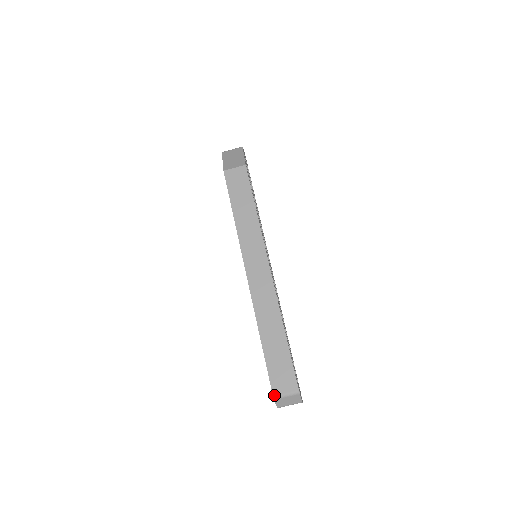
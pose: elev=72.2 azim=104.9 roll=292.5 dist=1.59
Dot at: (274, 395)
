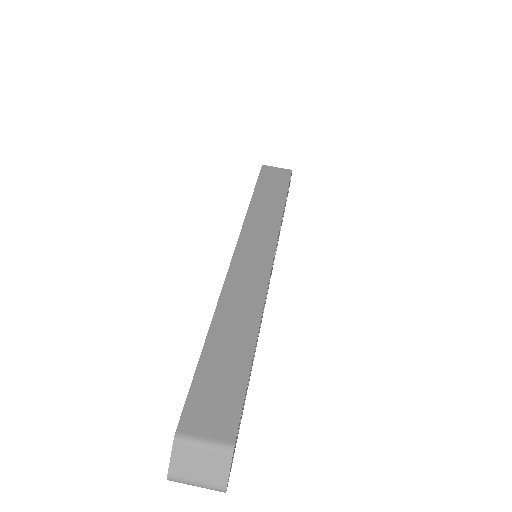
Dot at: (179, 431)
